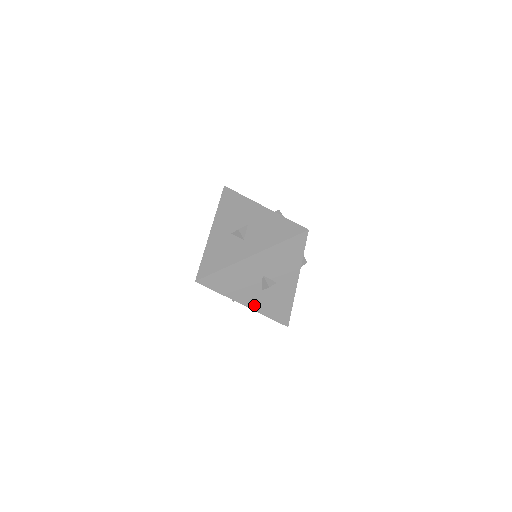
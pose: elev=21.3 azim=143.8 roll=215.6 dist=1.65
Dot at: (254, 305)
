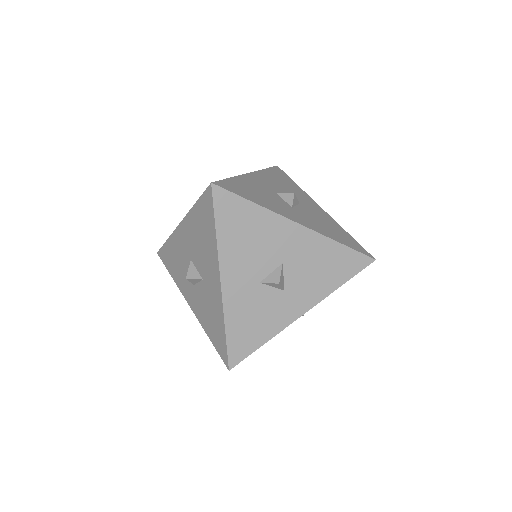
Dot at: occluded
